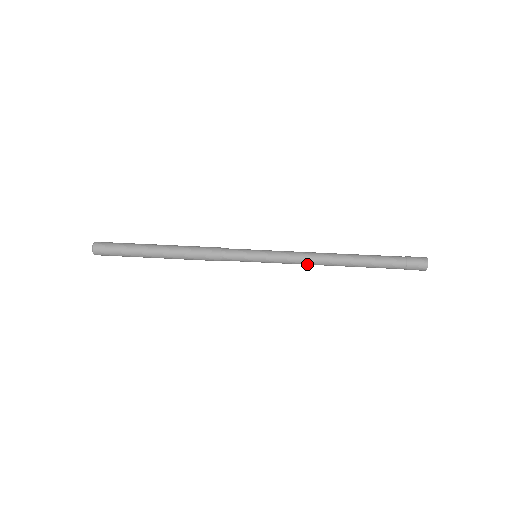
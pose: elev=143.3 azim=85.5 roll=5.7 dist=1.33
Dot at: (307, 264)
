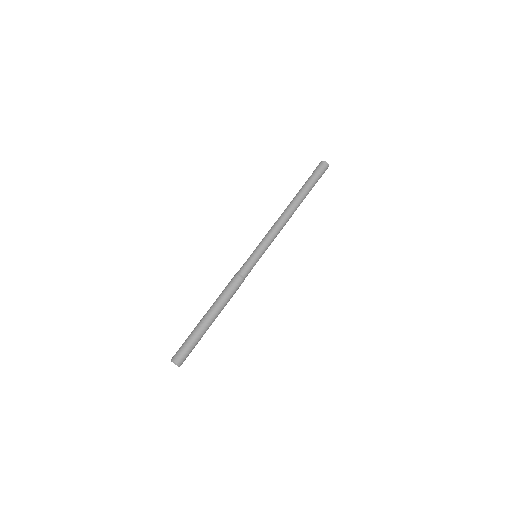
Dot at: (282, 228)
